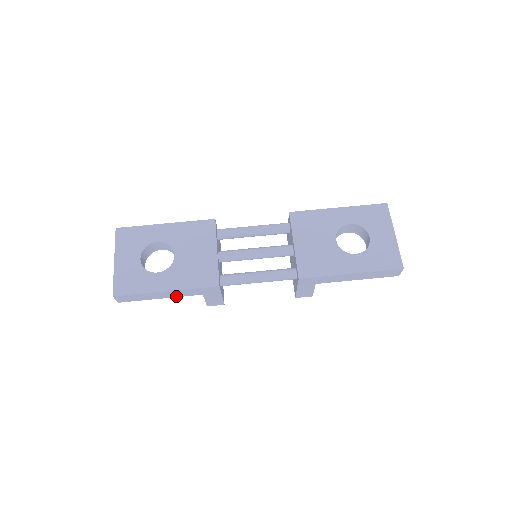
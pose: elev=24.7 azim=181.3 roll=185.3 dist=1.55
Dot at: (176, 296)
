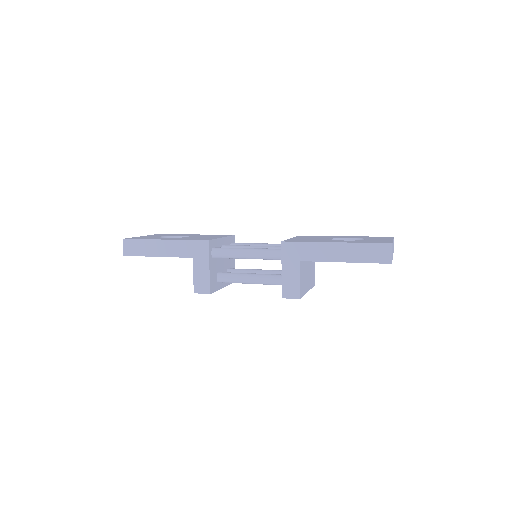
Dot at: (170, 255)
